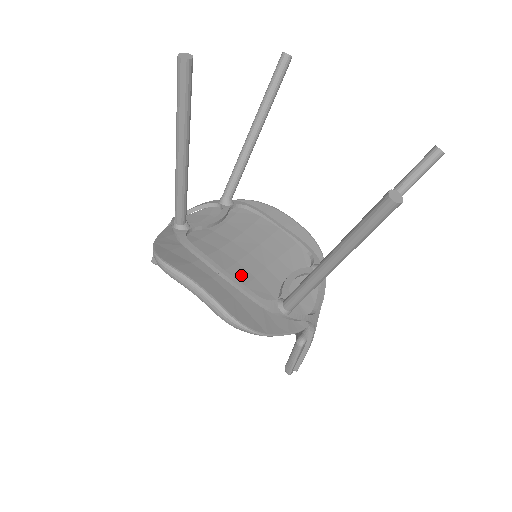
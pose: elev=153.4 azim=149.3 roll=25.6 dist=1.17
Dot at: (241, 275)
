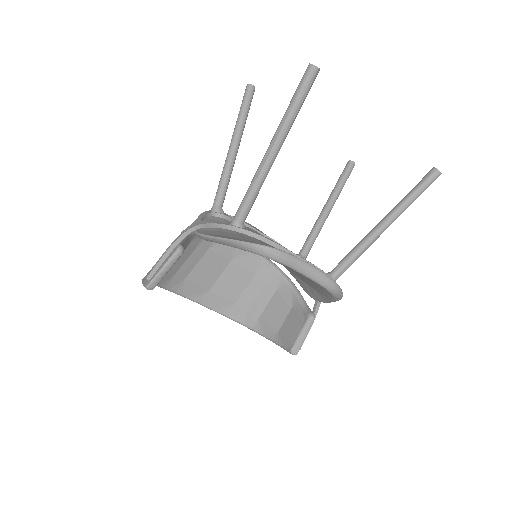
Dot at: occluded
